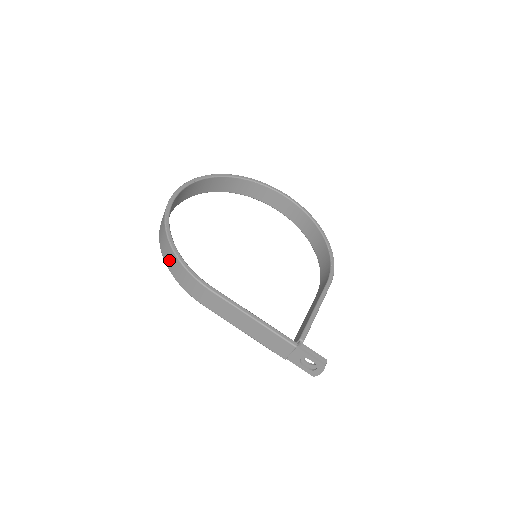
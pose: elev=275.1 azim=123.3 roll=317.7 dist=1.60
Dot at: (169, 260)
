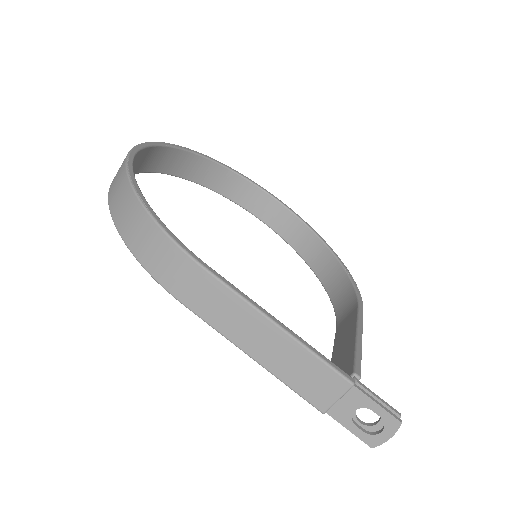
Dot at: (128, 222)
